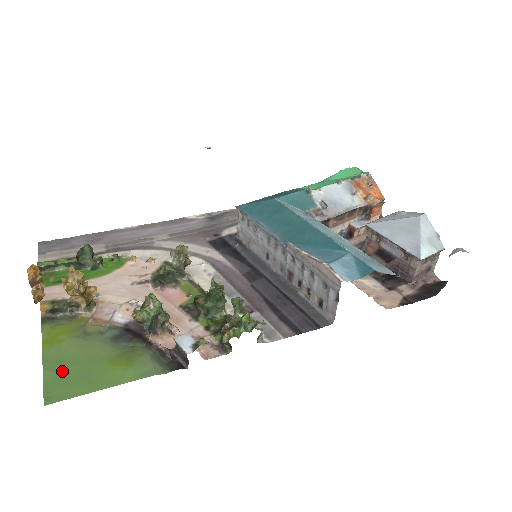
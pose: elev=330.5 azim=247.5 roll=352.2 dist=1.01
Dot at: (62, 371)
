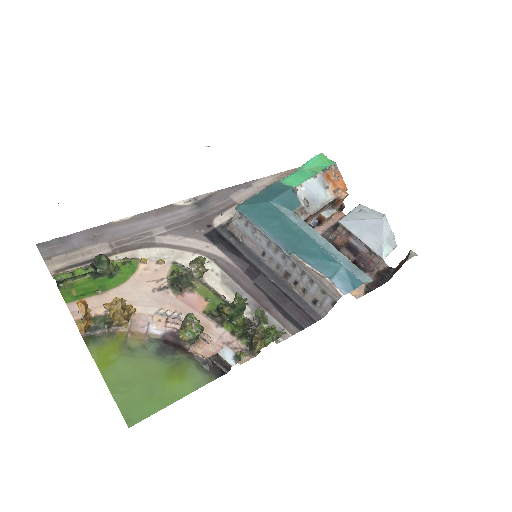
Dot at: (129, 392)
